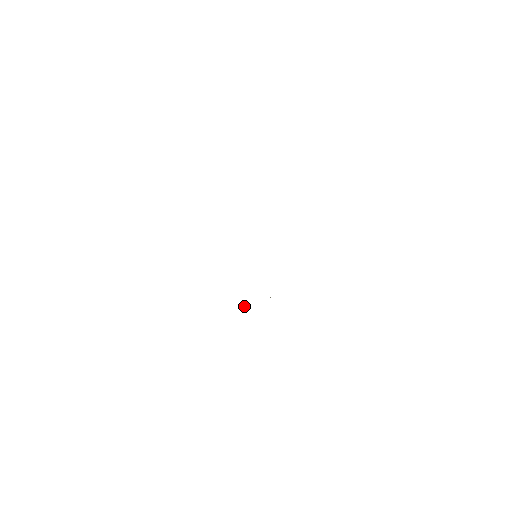
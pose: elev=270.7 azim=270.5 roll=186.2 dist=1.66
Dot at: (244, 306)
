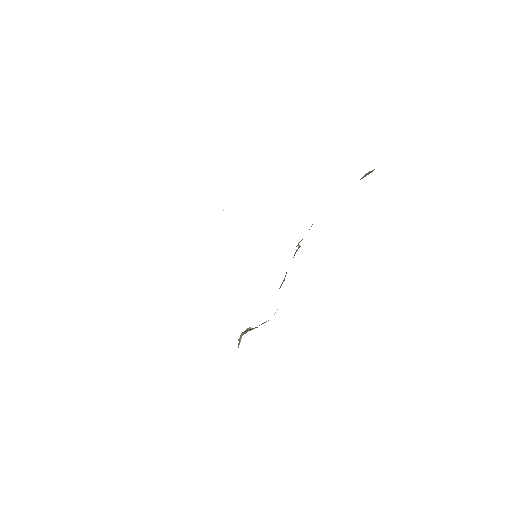
Dot at: (223, 210)
